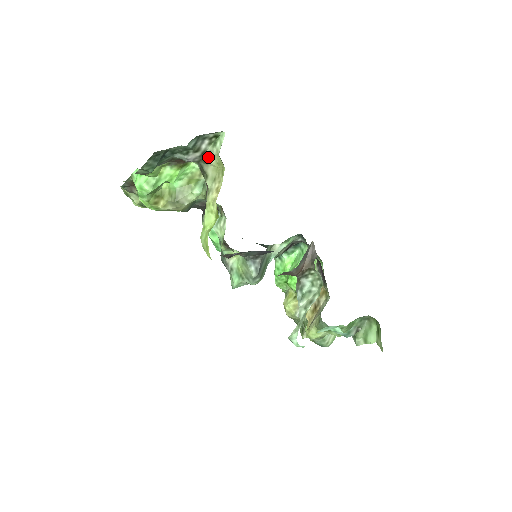
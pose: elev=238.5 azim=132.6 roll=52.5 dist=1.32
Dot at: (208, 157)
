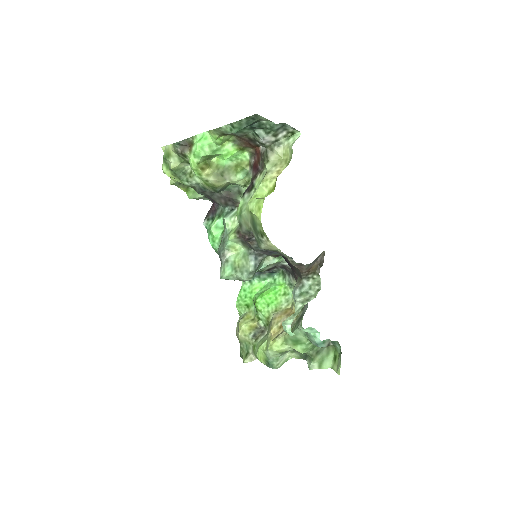
Dot at: (278, 146)
